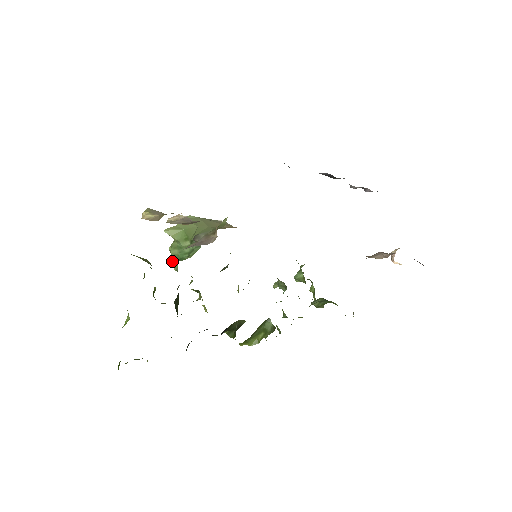
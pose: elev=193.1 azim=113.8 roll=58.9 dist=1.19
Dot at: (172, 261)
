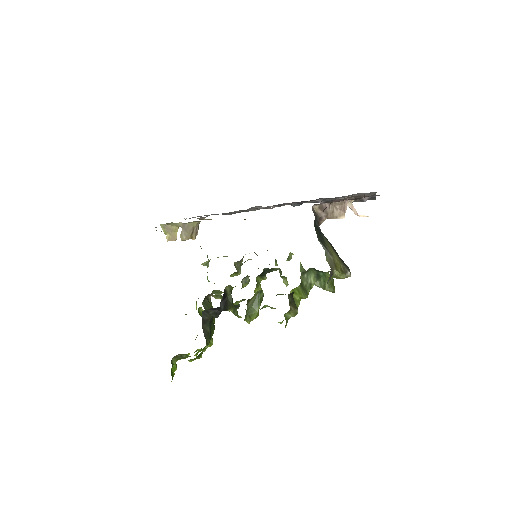
Dot at: occluded
